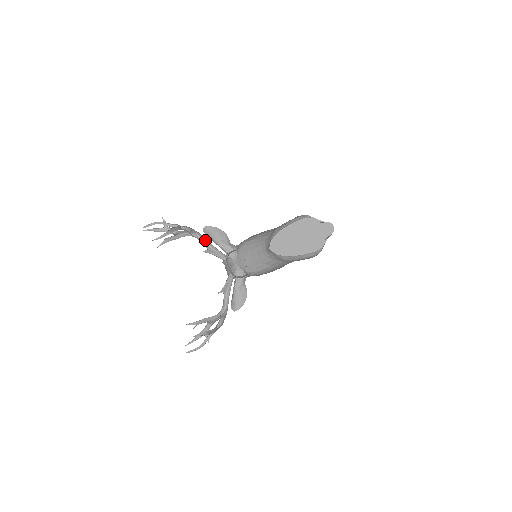
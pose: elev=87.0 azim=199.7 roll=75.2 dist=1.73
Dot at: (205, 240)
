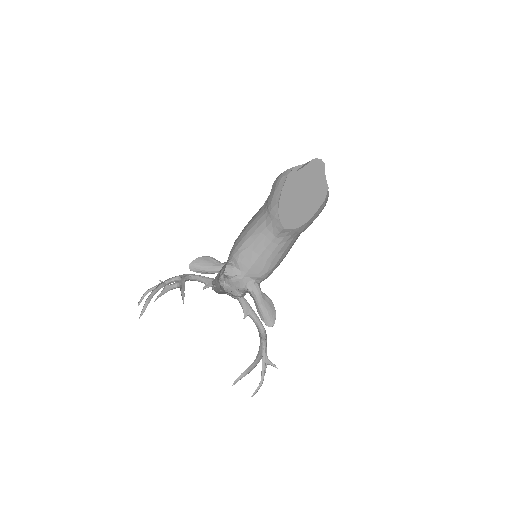
Dot at: (199, 276)
